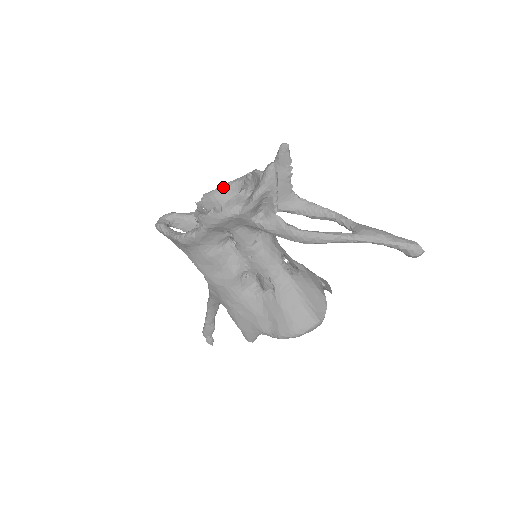
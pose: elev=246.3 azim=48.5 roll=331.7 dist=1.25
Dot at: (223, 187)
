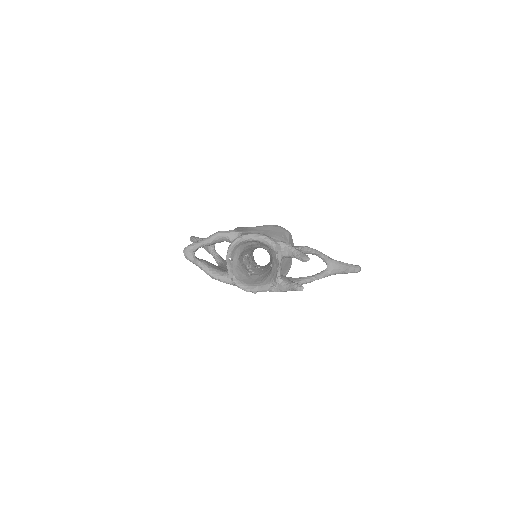
Dot at: (244, 240)
